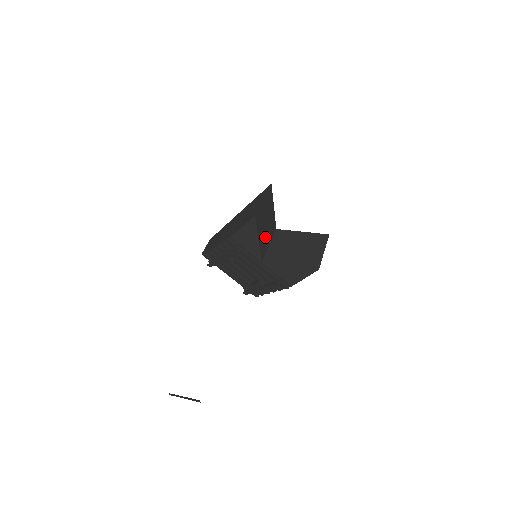
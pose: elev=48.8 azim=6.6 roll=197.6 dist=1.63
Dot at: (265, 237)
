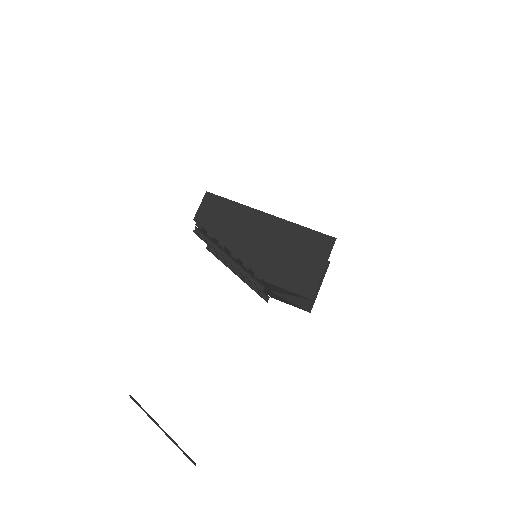
Dot at: occluded
